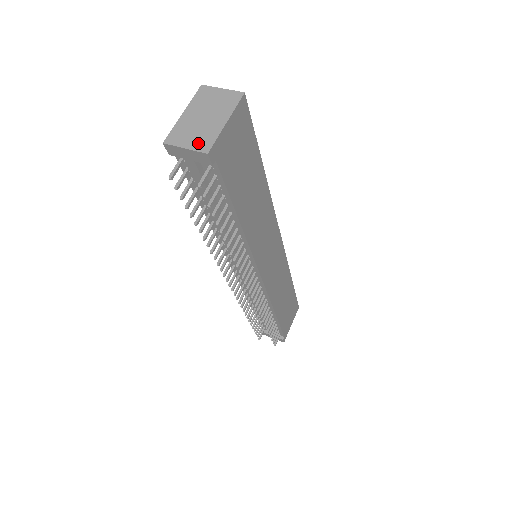
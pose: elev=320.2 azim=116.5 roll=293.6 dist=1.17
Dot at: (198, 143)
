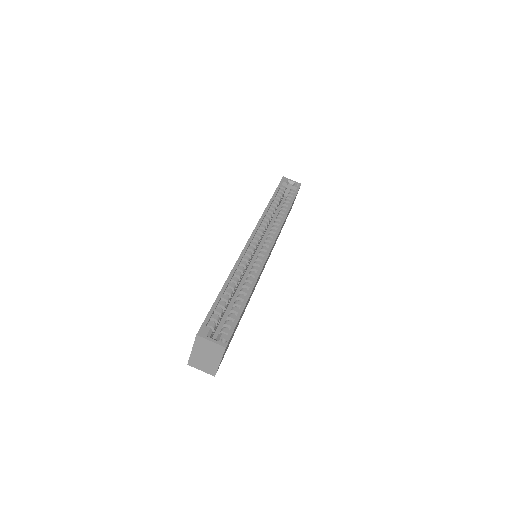
Dot at: (207, 370)
